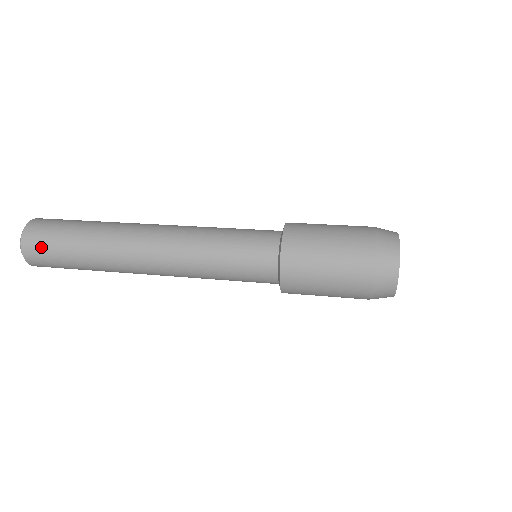
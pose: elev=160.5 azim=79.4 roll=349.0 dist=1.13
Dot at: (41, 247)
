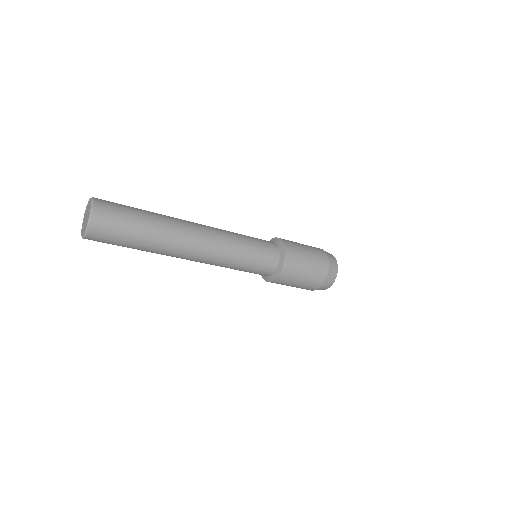
Dot at: (113, 206)
